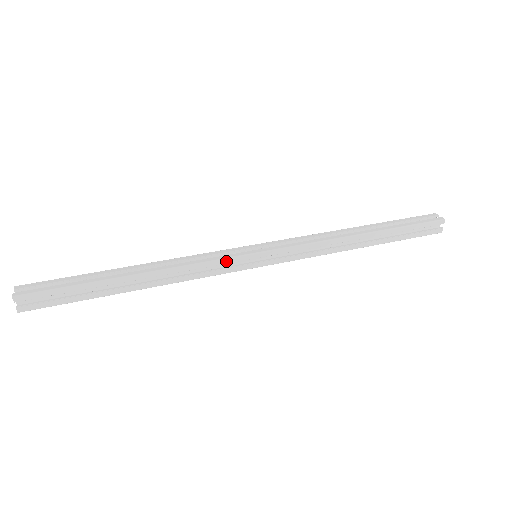
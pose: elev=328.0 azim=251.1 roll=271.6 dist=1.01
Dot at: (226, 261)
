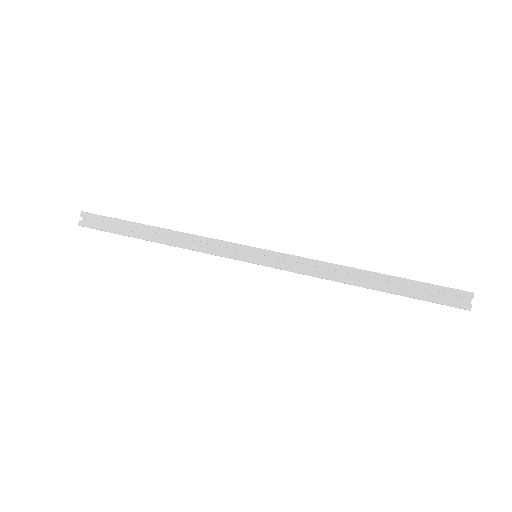
Dot at: occluded
